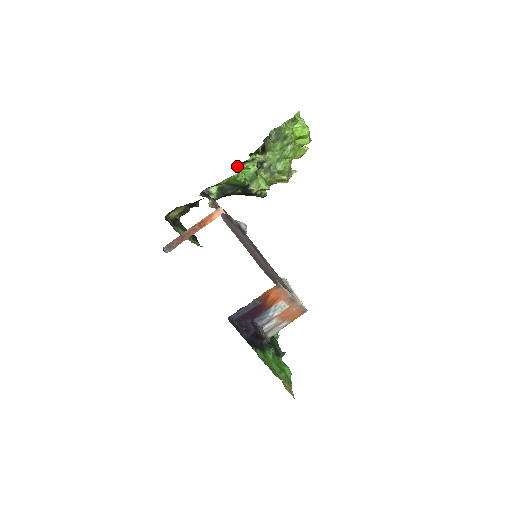
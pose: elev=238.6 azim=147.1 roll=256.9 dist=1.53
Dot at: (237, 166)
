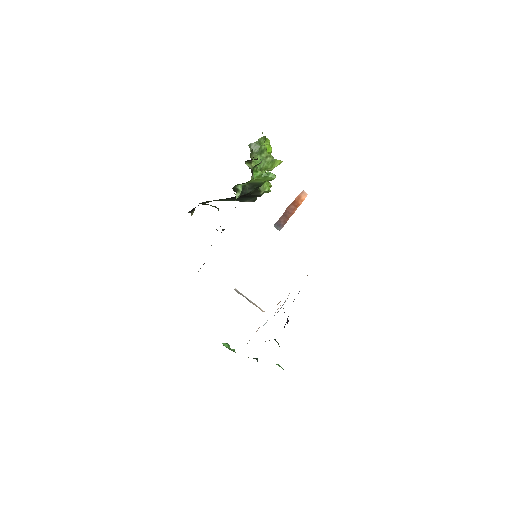
Dot at: (253, 167)
